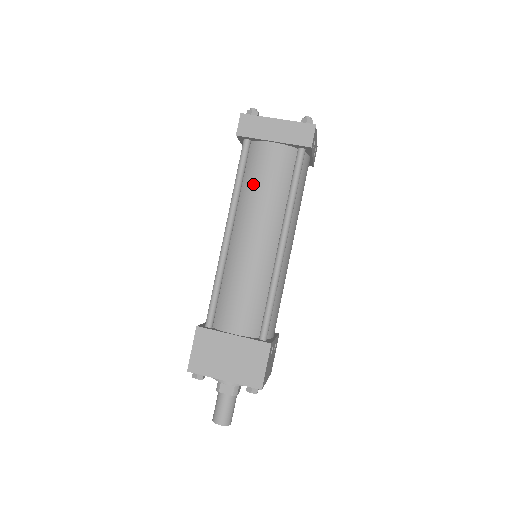
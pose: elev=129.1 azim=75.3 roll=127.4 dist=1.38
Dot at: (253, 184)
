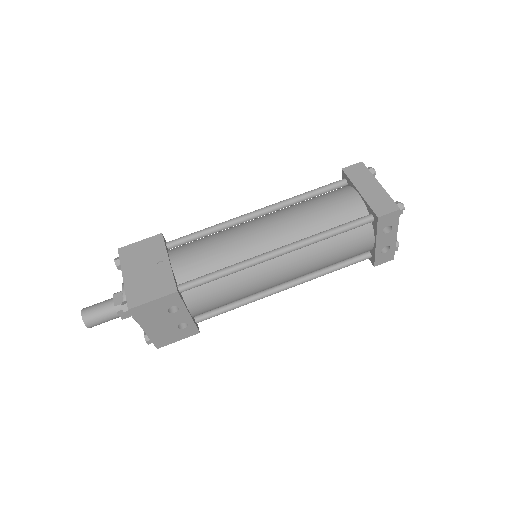
Dot at: (312, 202)
